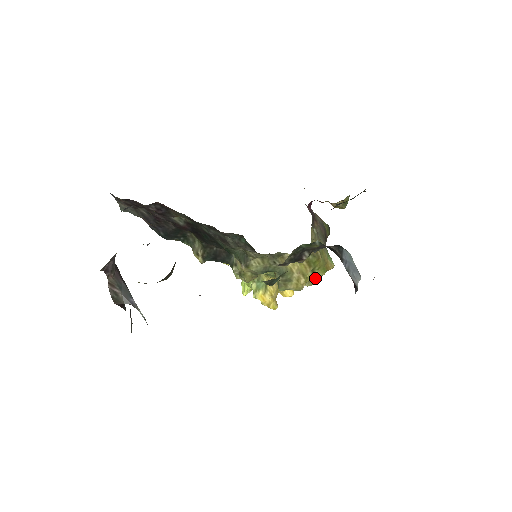
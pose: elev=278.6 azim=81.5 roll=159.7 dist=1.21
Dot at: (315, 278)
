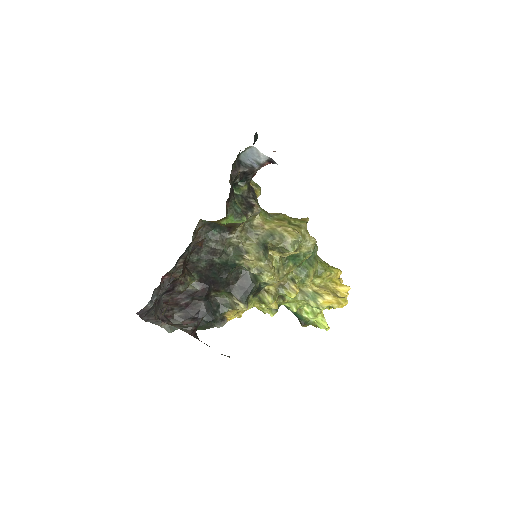
Dot at: (303, 229)
